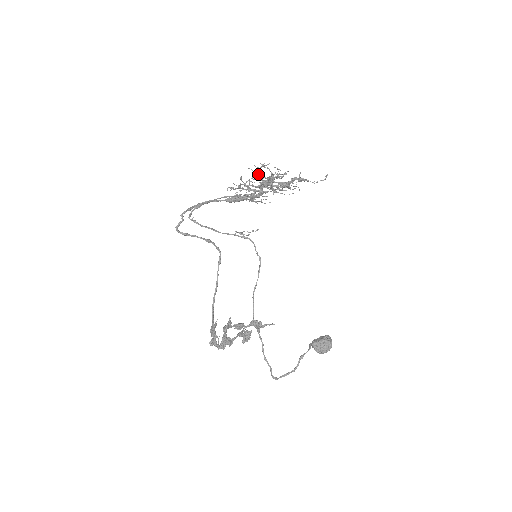
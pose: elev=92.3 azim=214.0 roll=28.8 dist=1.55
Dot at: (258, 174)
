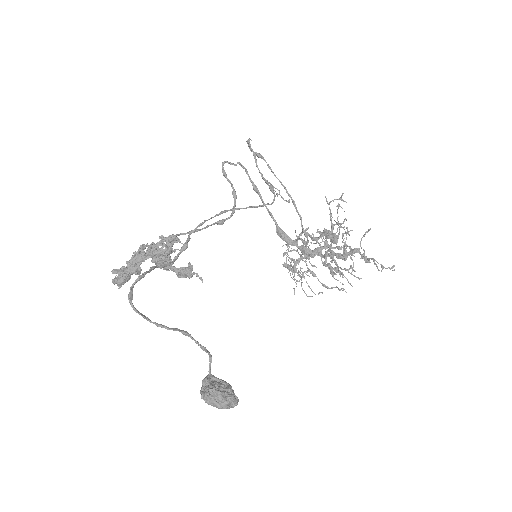
Dot at: occluded
